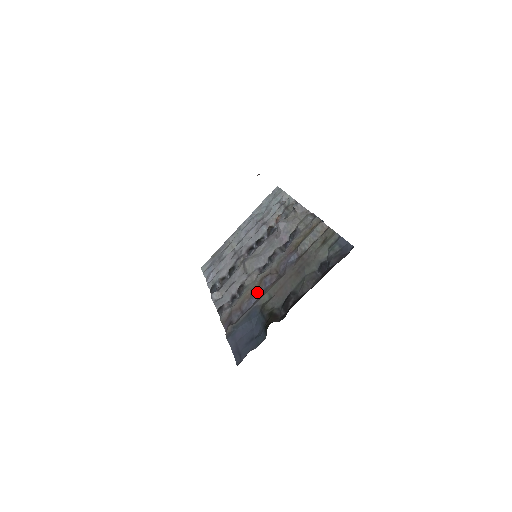
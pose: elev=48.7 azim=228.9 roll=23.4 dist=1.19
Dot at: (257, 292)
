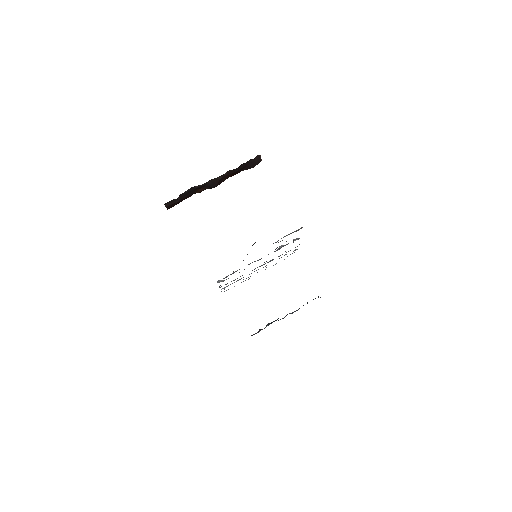
Dot at: occluded
